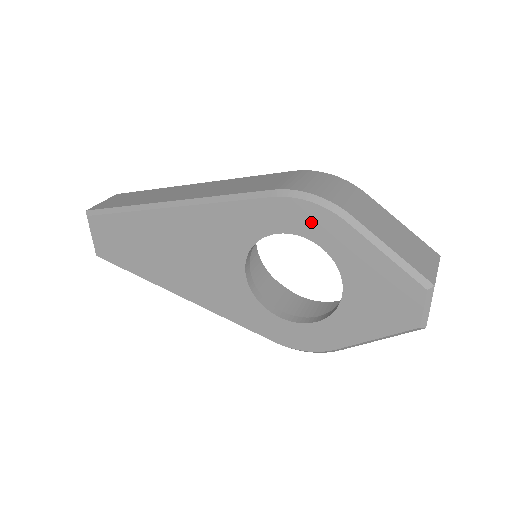
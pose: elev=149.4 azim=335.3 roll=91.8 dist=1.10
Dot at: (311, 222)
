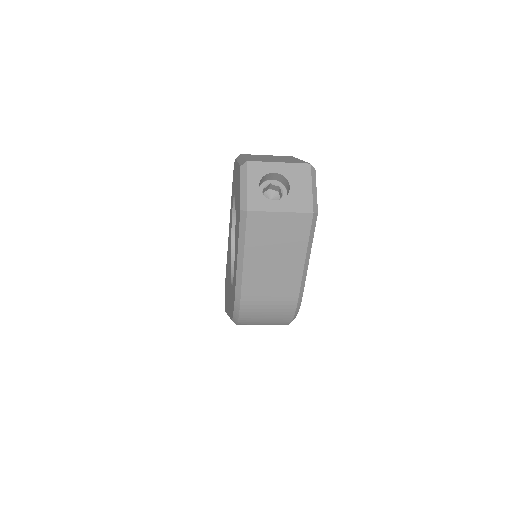
Dot at: (234, 178)
